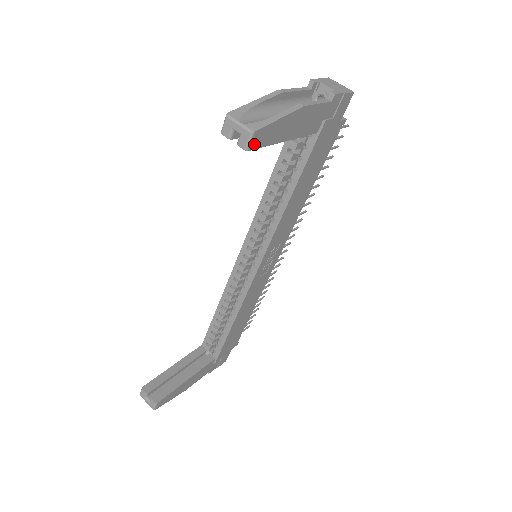
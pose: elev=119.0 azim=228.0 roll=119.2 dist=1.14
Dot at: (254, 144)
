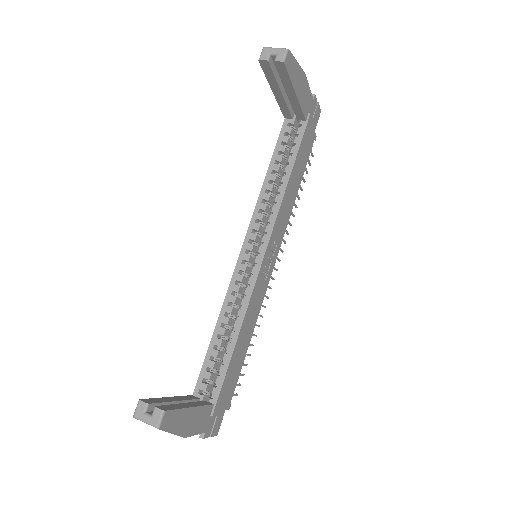
Dot at: (287, 62)
